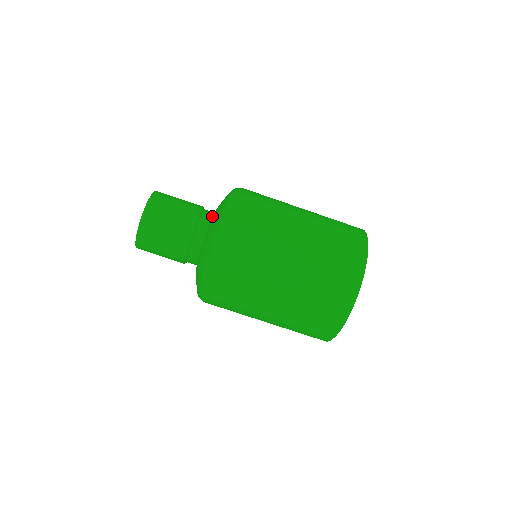
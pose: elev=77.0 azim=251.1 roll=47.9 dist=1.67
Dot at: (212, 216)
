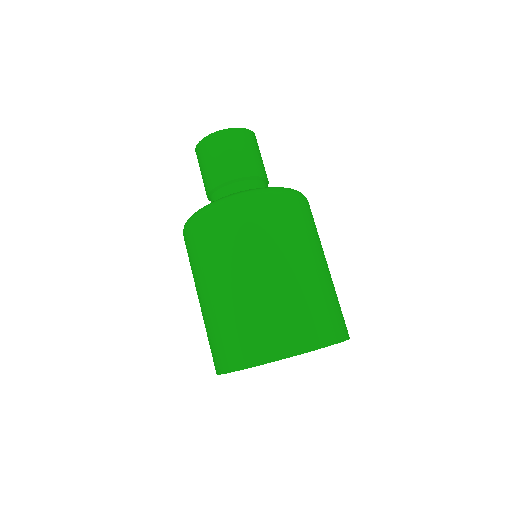
Dot at: occluded
